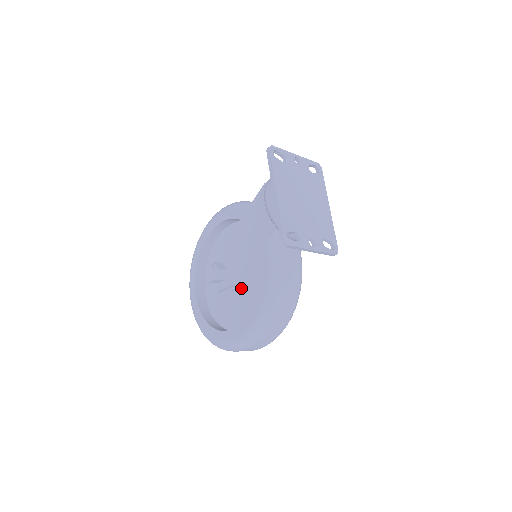
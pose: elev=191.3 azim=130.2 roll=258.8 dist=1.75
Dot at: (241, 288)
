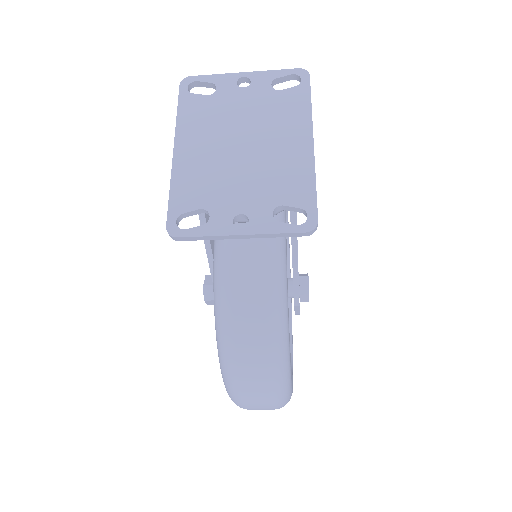
Dot at: occluded
